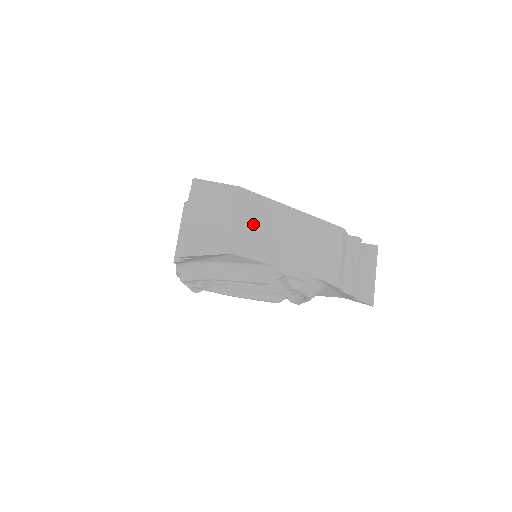
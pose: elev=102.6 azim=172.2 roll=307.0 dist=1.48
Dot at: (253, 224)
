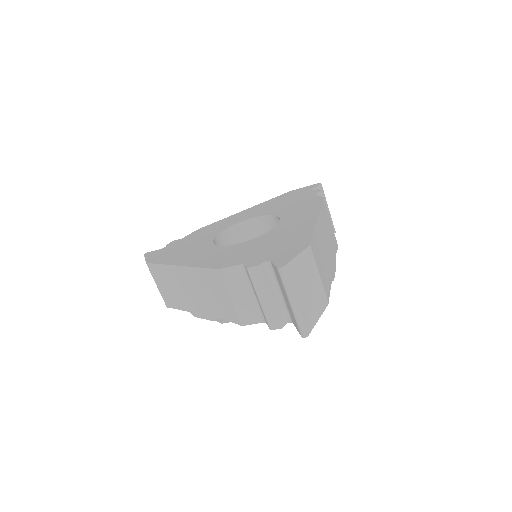
Dot at: (321, 264)
